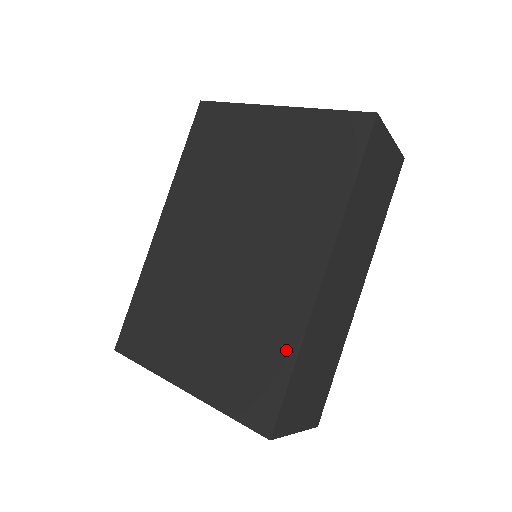
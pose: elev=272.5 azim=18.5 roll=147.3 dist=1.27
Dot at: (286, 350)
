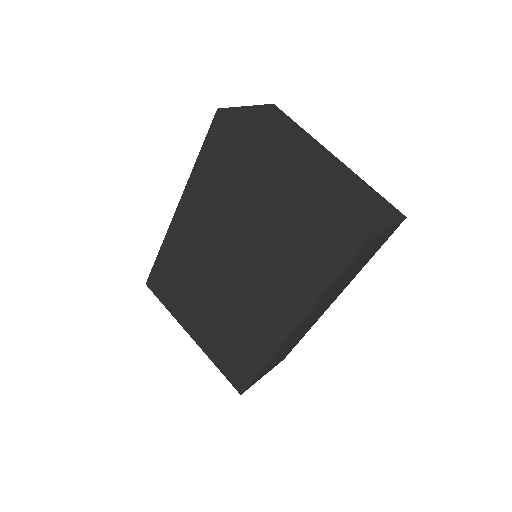
Dot at: (258, 359)
